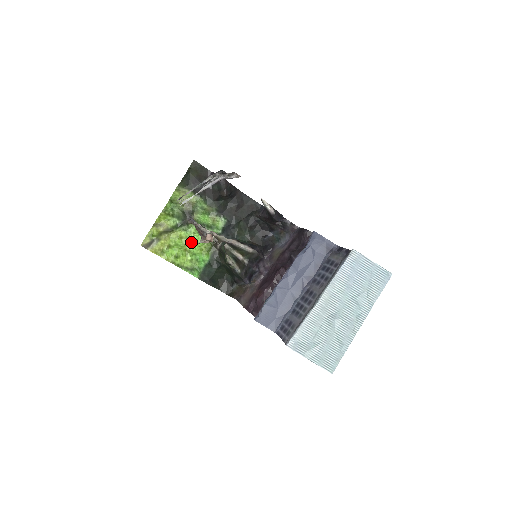
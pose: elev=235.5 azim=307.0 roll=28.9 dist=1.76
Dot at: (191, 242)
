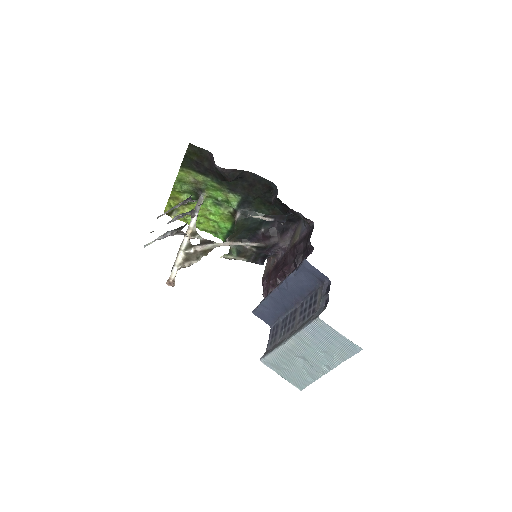
Dot at: (209, 213)
